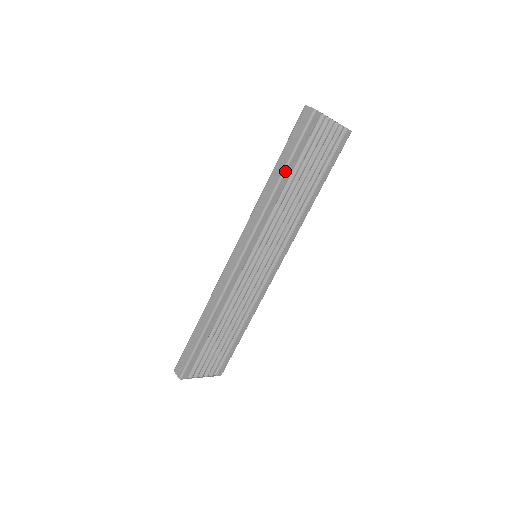
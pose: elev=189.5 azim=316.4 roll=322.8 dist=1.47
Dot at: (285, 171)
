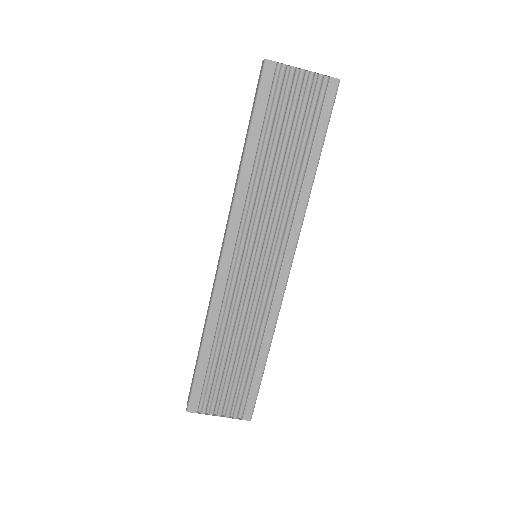
Dot at: (248, 139)
